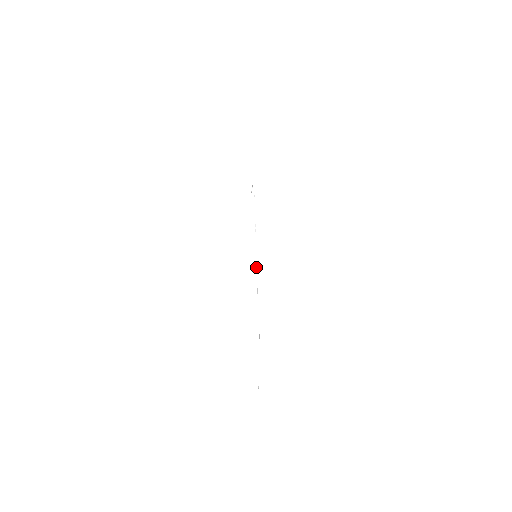
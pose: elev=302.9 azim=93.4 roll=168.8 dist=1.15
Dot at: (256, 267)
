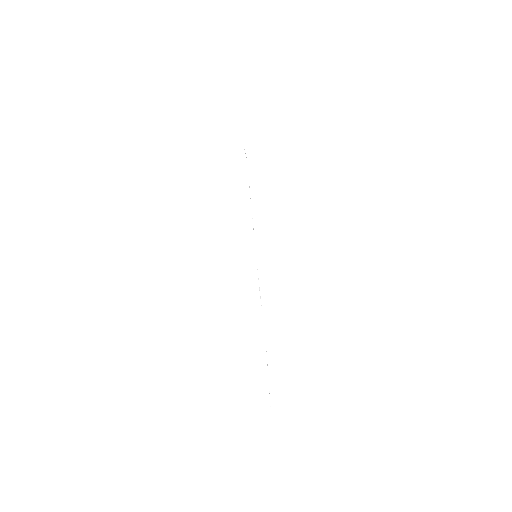
Dot at: occluded
